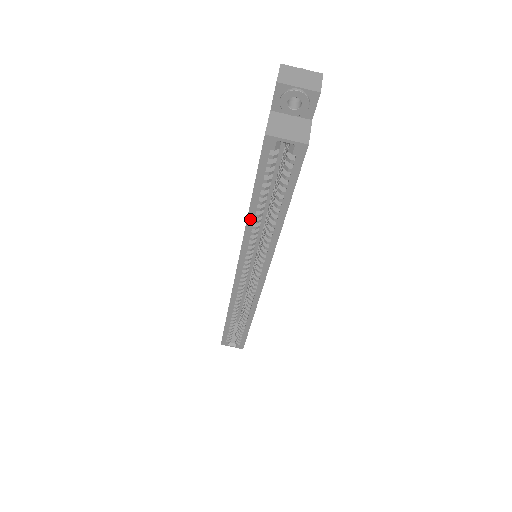
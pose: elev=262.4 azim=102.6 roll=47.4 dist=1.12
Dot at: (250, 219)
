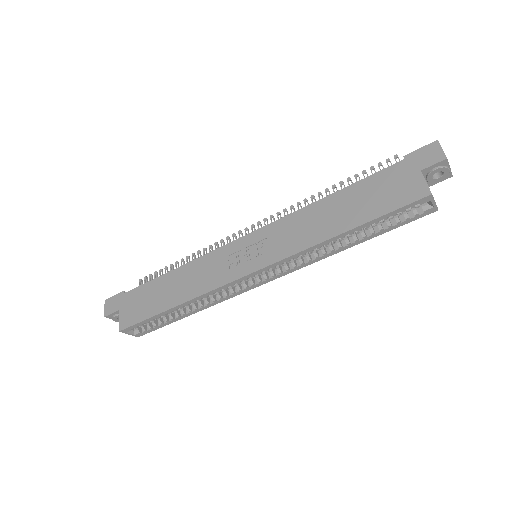
Dot at: (335, 238)
